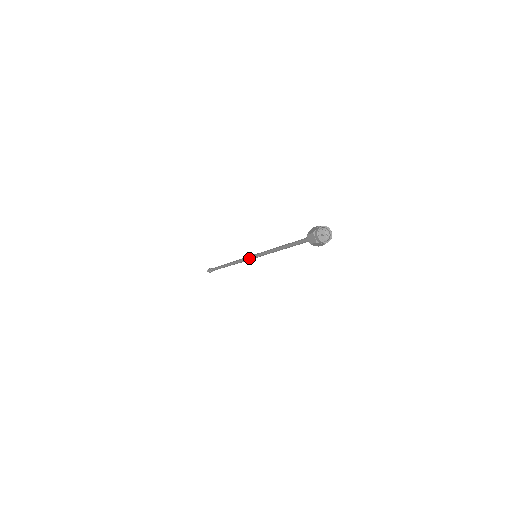
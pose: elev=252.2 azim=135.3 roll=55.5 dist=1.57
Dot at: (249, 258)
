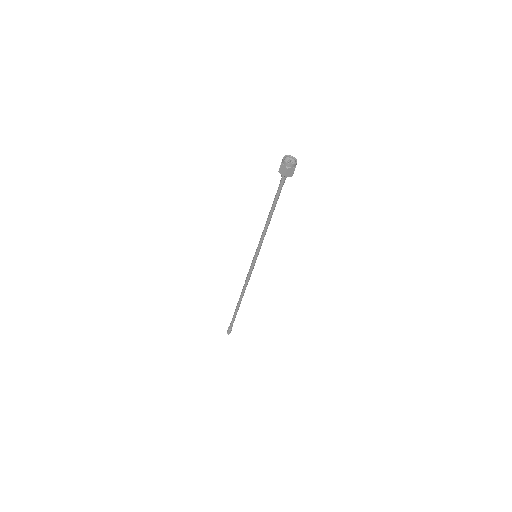
Dot at: (251, 263)
